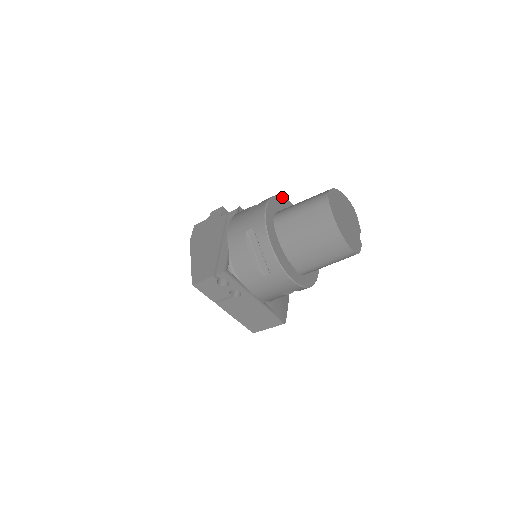
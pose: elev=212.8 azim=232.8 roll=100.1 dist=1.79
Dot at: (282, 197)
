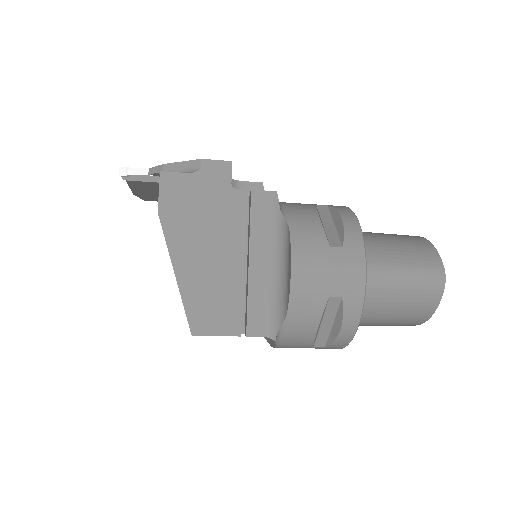
Dot at: (354, 213)
